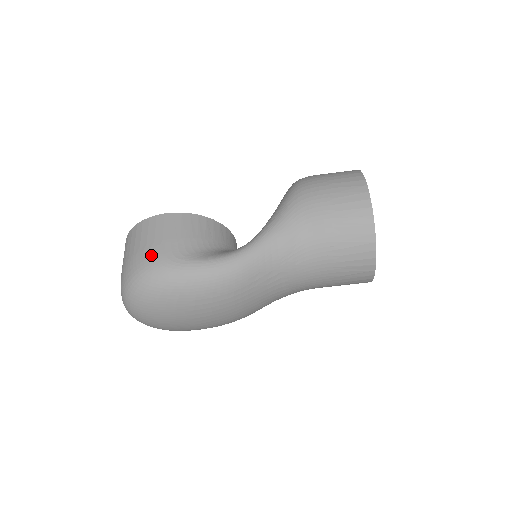
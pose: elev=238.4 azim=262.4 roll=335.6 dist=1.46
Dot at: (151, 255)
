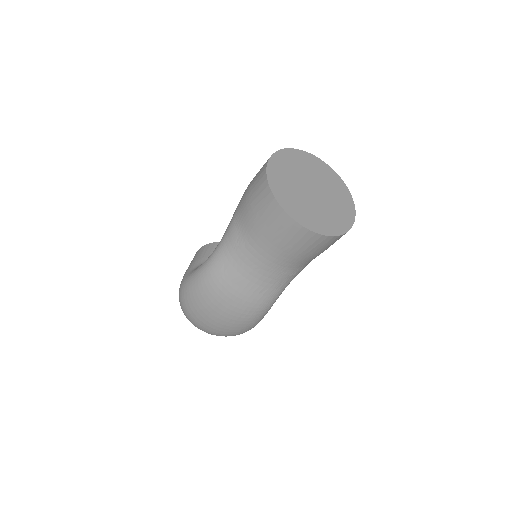
Dot at: occluded
